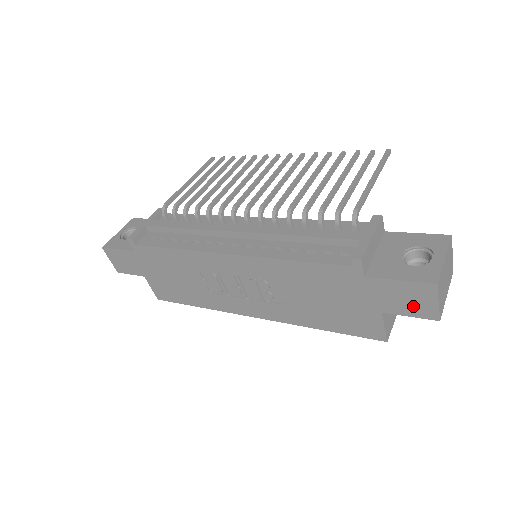
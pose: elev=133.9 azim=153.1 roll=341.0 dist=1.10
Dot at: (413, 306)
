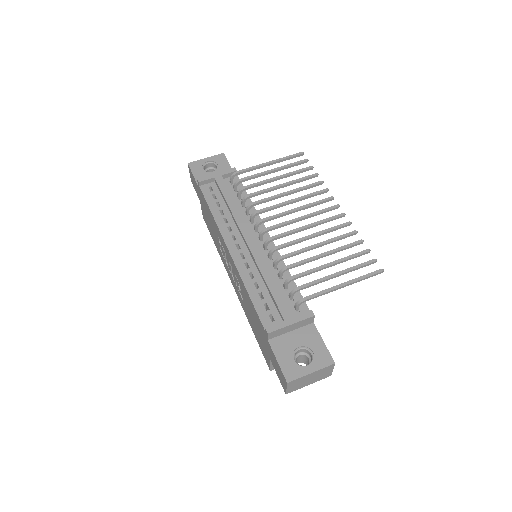
Dot at: (279, 376)
